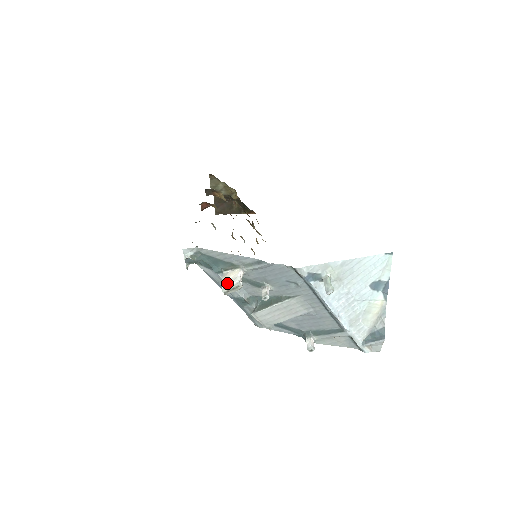
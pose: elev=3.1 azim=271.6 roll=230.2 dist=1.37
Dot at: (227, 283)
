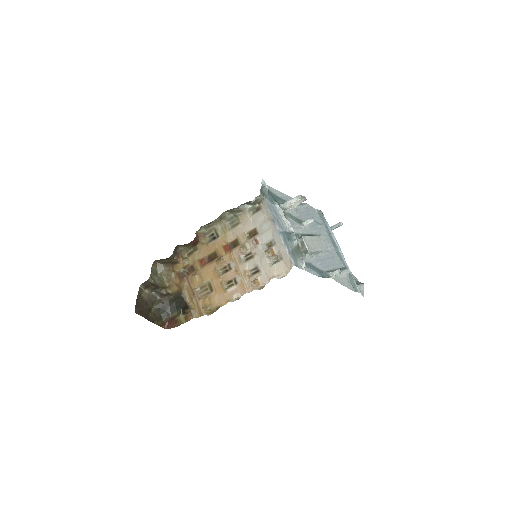
Dot at: (296, 197)
